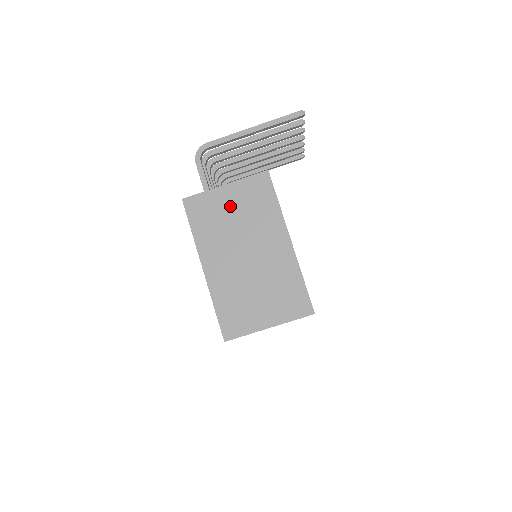
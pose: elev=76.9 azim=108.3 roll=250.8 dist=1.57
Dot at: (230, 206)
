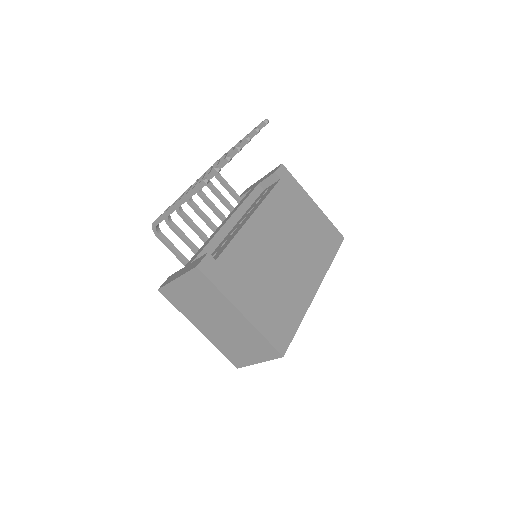
Dot at: (189, 293)
